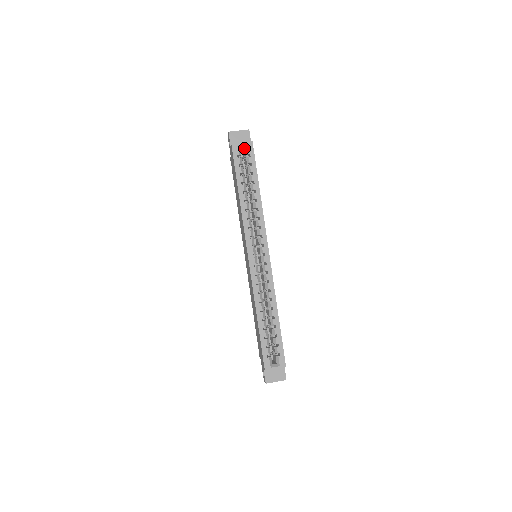
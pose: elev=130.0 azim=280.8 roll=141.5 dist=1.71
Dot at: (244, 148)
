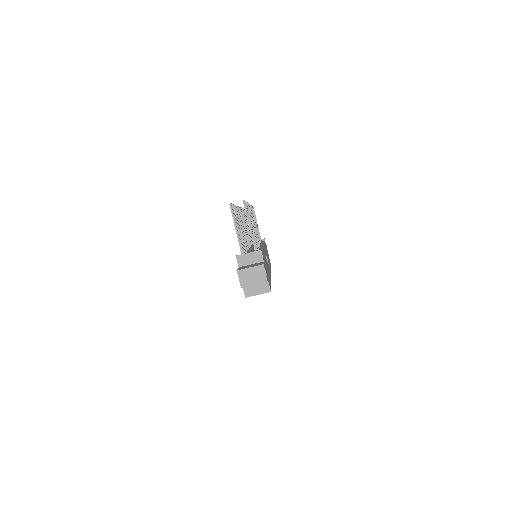
Dot at: (259, 289)
